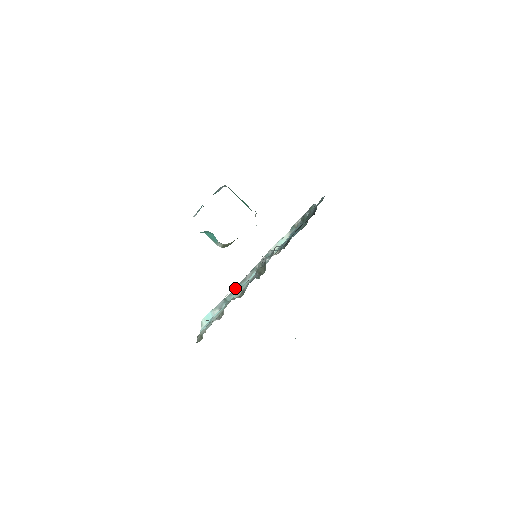
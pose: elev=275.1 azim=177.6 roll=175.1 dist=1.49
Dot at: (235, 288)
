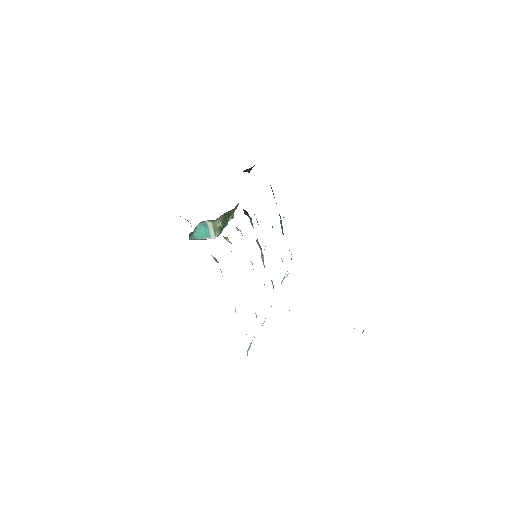
Dot at: occluded
